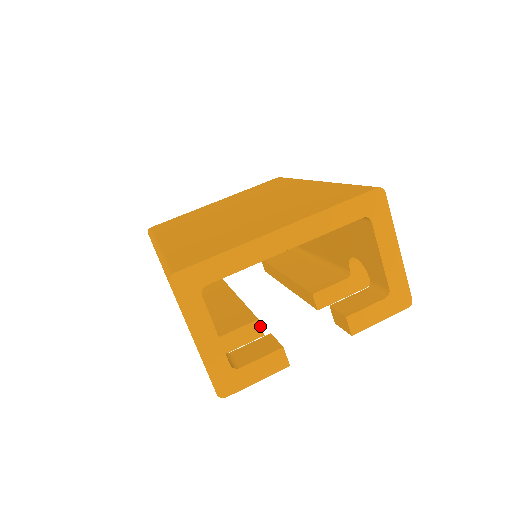
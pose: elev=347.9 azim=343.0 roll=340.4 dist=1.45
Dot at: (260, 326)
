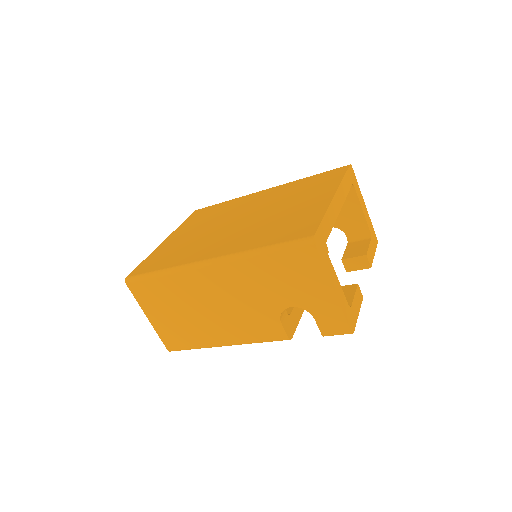
Dot at: occluded
